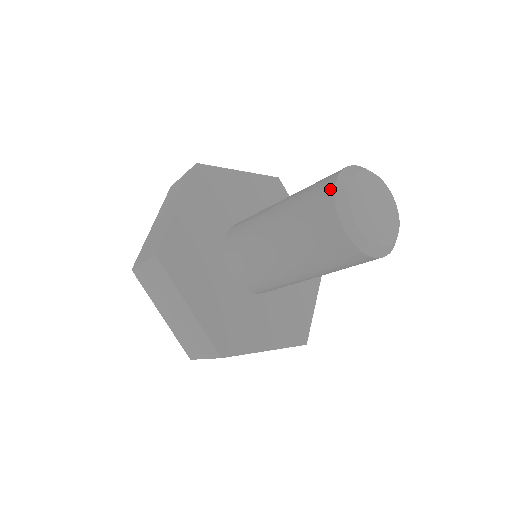
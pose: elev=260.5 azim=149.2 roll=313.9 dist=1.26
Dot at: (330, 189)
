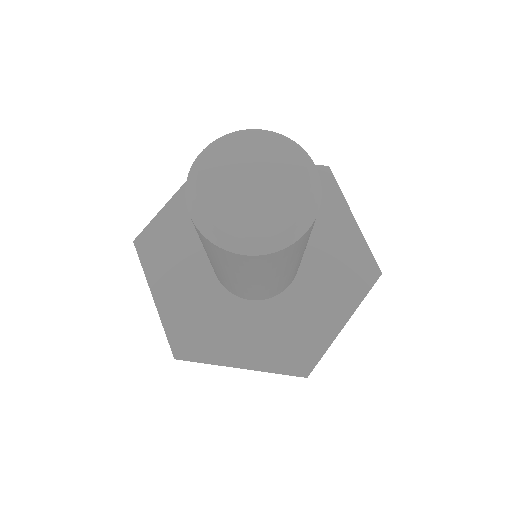
Dot at: (193, 223)
